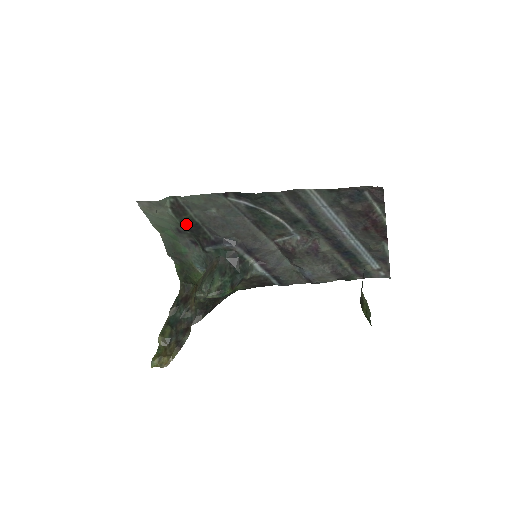
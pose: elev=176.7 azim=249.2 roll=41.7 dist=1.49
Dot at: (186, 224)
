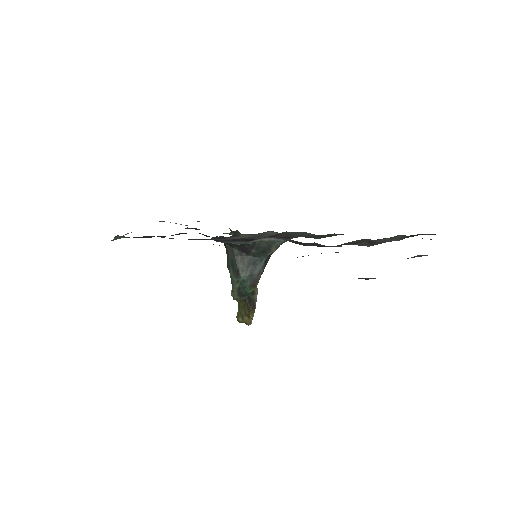
Dot at: (162, 236)
